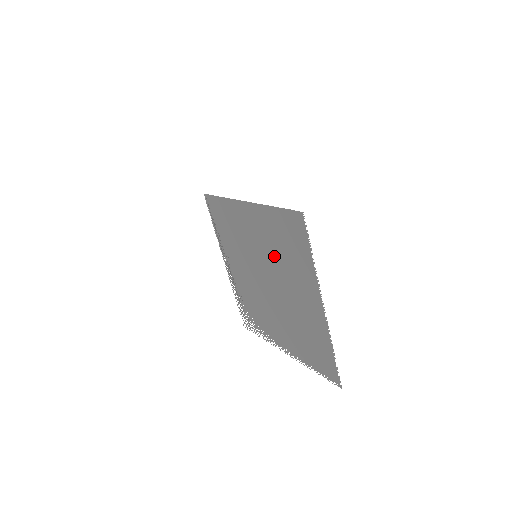
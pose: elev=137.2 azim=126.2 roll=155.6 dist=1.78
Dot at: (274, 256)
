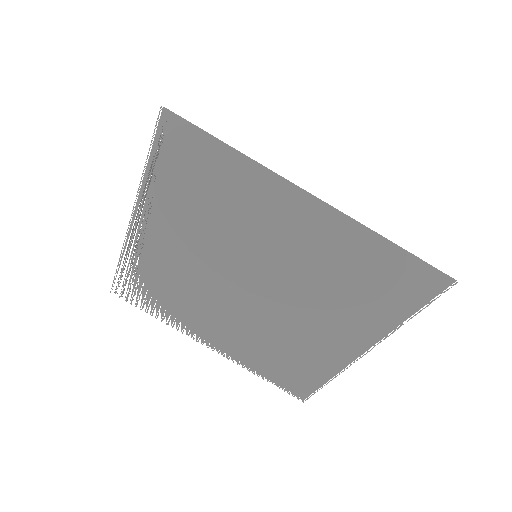
Dot at: (312, 278)
